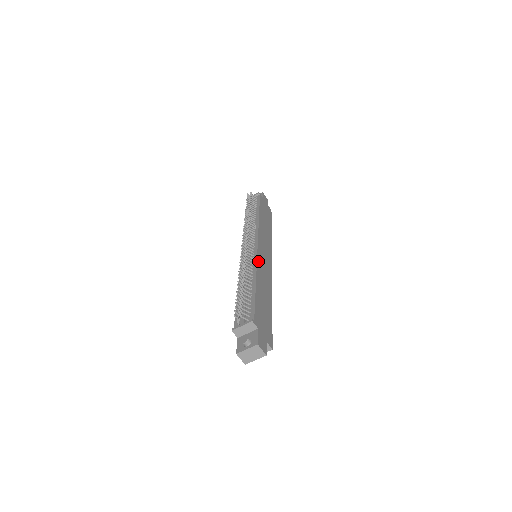
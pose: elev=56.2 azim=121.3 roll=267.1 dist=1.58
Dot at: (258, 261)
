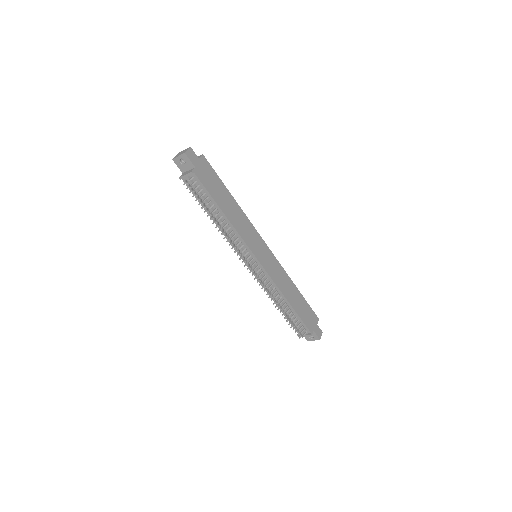
Dot at: (274, 280)
